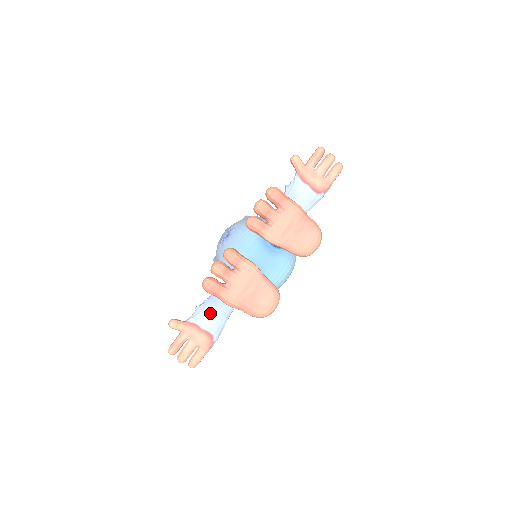
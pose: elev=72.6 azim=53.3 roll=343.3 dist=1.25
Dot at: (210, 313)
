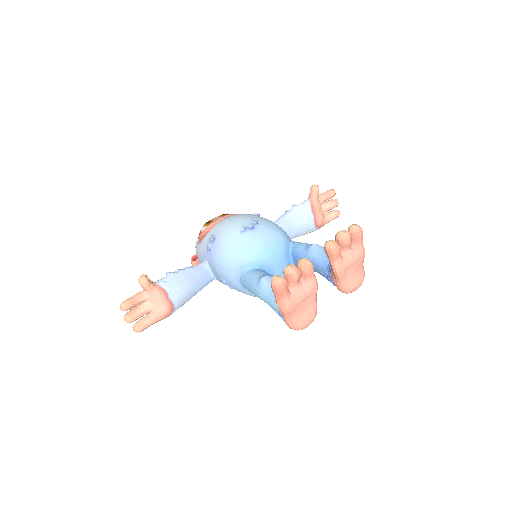
Dot at: (183, 286)
